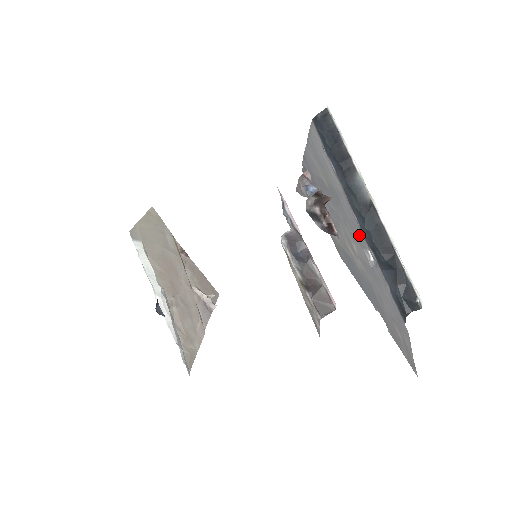
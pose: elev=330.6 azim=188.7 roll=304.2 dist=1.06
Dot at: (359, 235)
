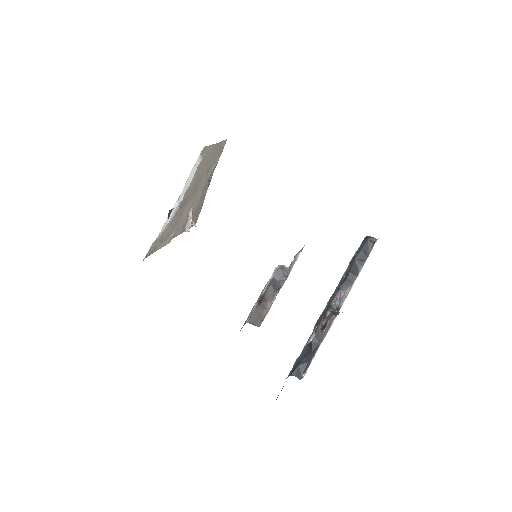
Dot at: occluded
